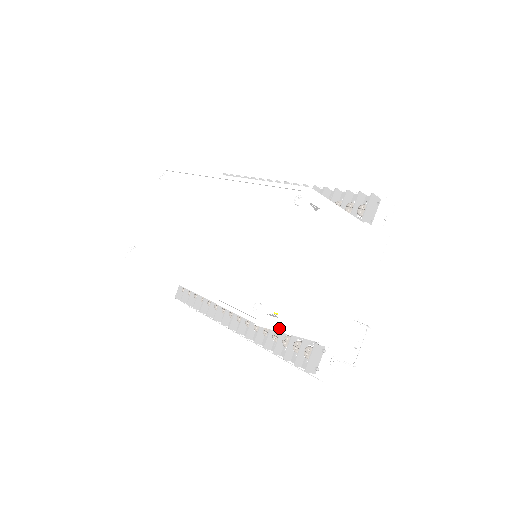
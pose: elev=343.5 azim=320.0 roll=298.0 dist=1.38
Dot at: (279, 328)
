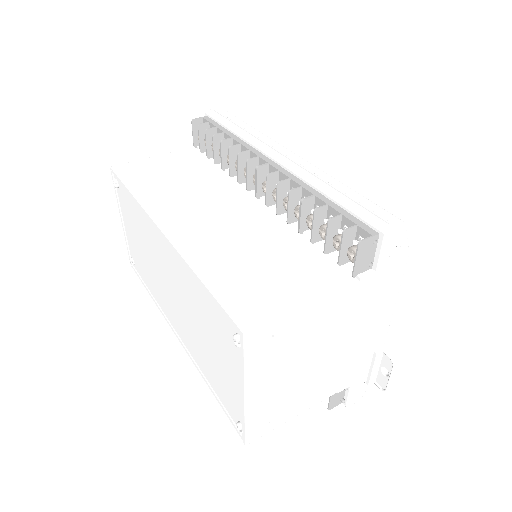
Dot at: (274, 427)
